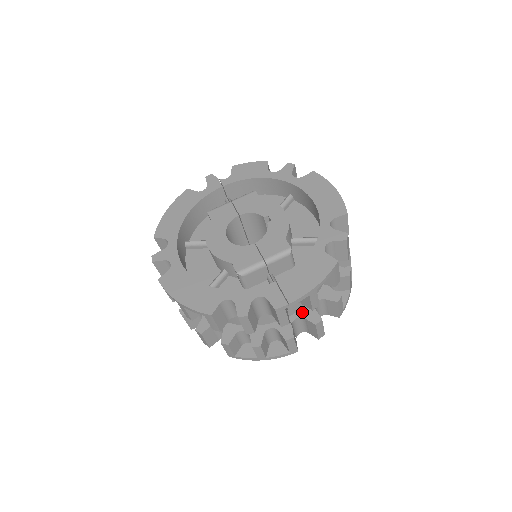
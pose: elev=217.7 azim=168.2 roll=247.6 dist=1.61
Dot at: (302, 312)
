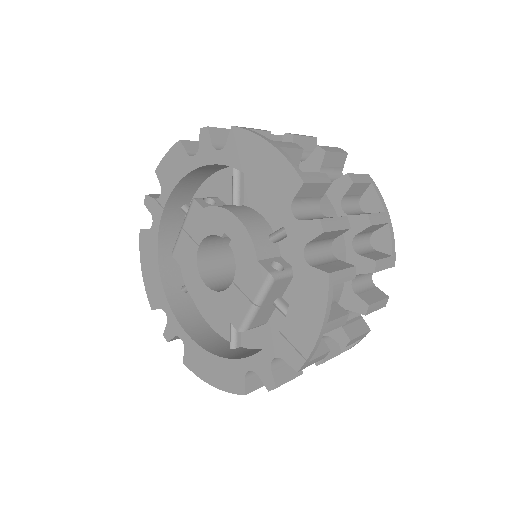
Dot at: (342, 303)
